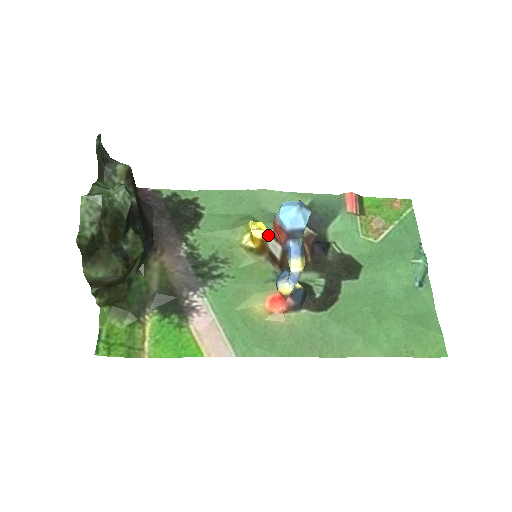
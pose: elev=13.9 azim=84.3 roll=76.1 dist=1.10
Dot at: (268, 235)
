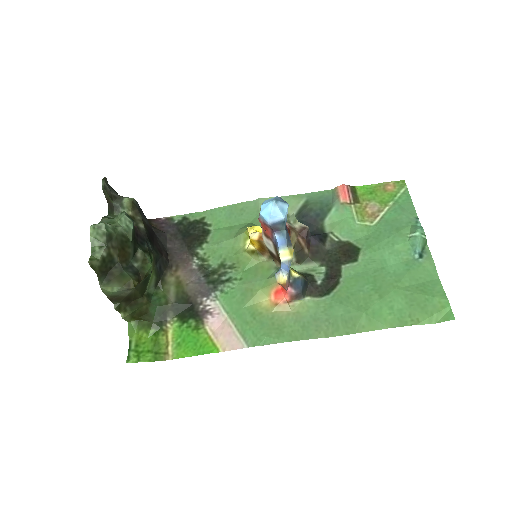
Dot at: occluded
